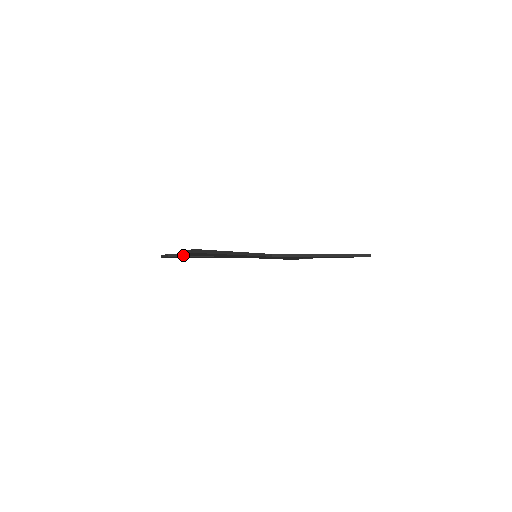
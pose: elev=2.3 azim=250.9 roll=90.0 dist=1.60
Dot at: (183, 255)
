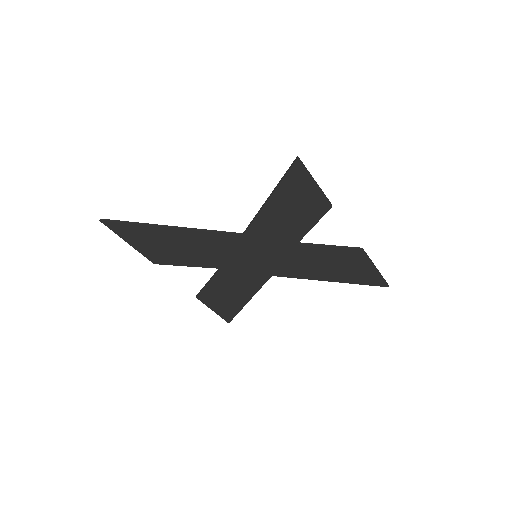
Dot at: (203, 289)
